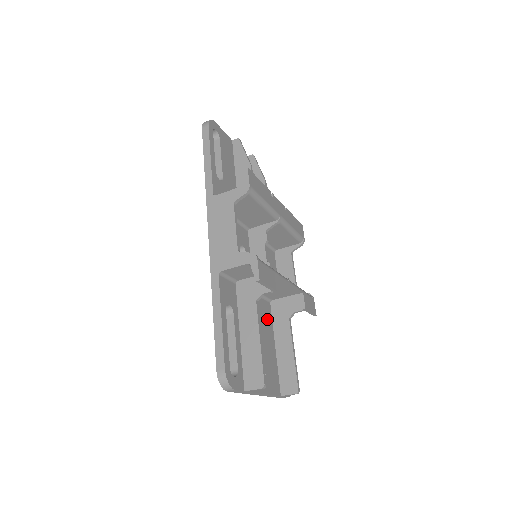
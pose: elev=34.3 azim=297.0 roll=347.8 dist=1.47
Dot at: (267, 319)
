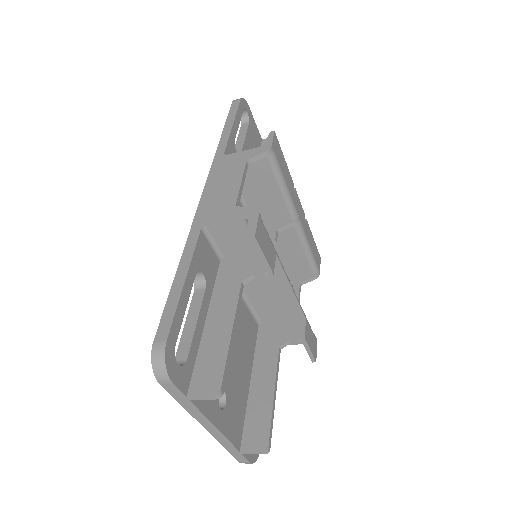
Dot at: (249, 339)
